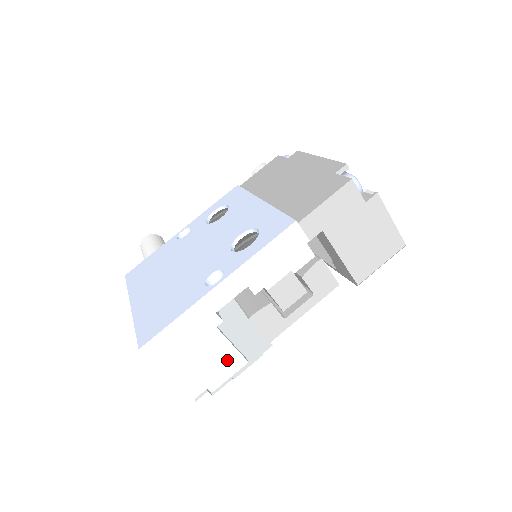
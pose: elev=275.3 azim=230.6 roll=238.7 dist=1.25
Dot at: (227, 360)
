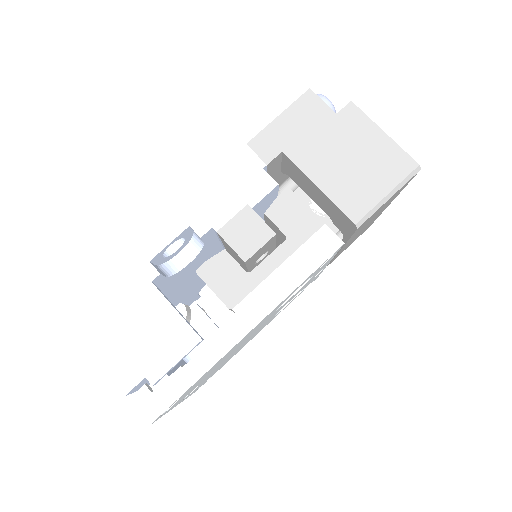
Dot at: (170, 334)
